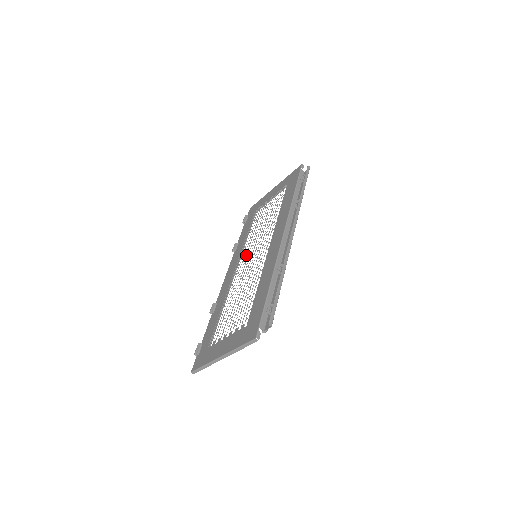
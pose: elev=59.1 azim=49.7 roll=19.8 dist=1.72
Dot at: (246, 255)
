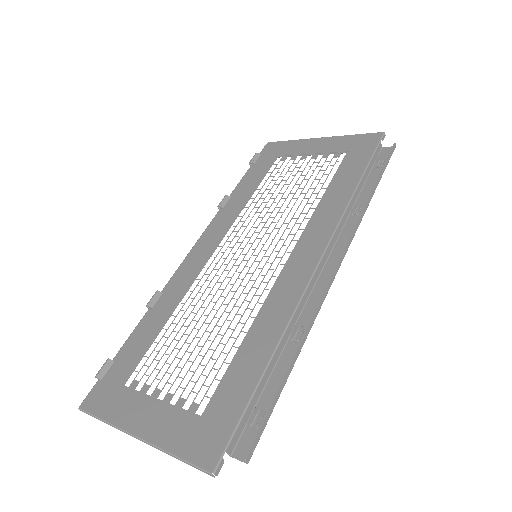
Dot at: (239, 237)
